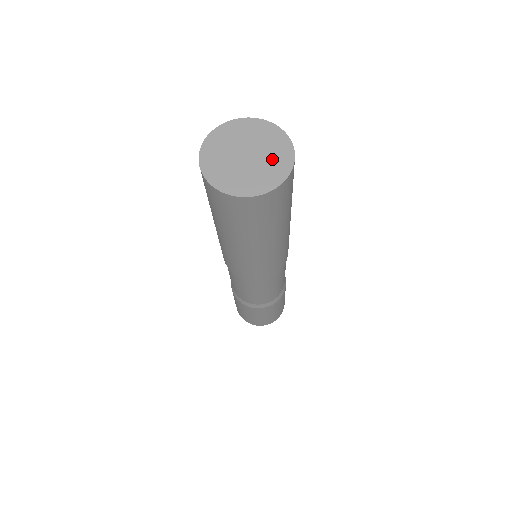
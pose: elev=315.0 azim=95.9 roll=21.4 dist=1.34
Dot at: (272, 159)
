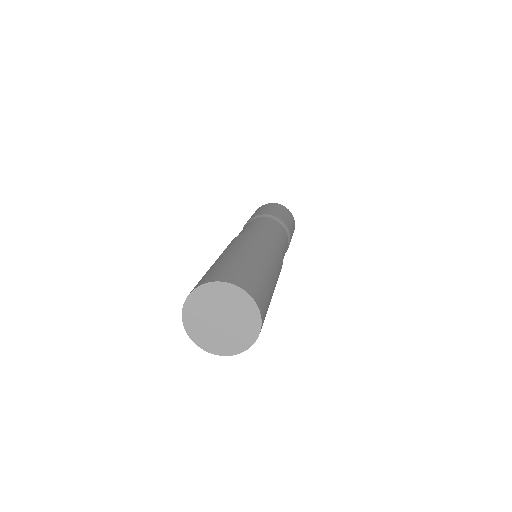
Dot at: (230, 338)
